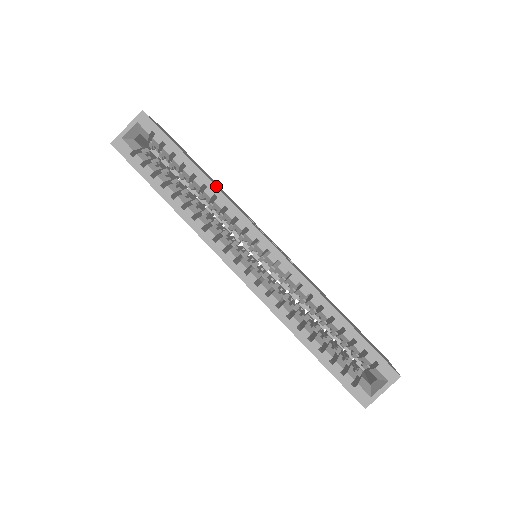
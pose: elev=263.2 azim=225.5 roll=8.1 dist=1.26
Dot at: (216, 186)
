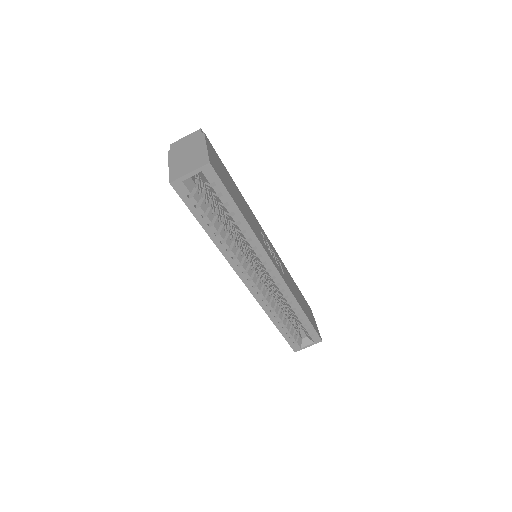
Dot at: (254, 233)
